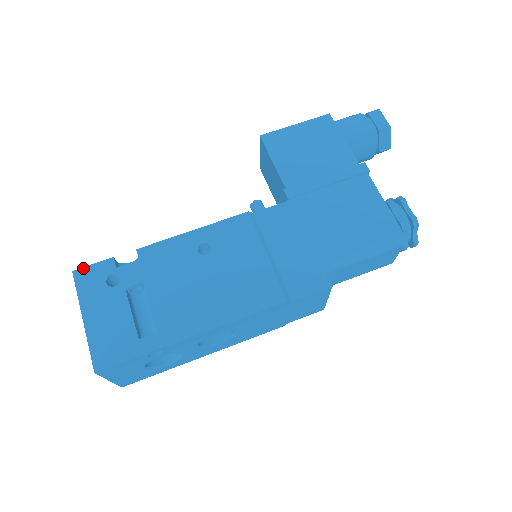
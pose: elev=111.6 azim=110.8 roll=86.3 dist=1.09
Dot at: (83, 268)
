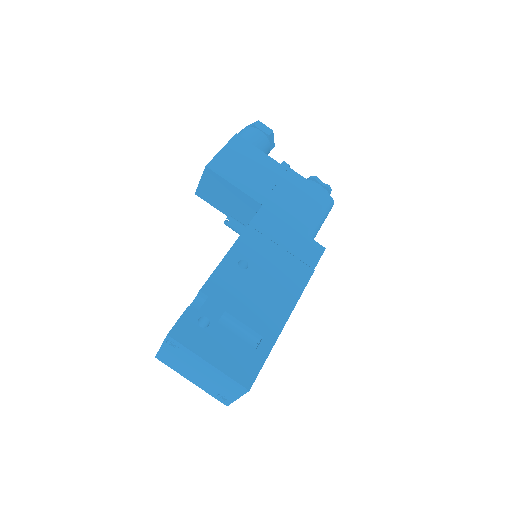
Dot at: (173, 327)
